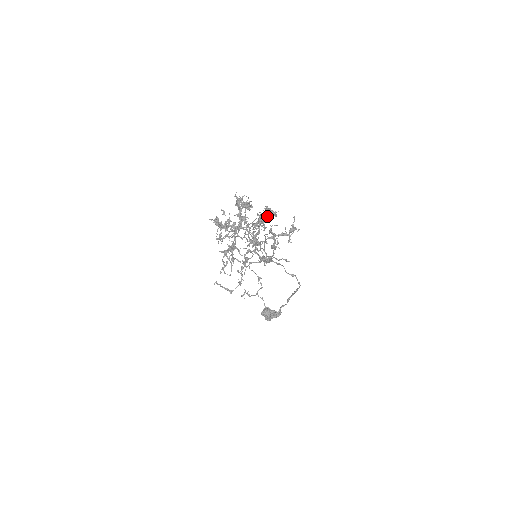
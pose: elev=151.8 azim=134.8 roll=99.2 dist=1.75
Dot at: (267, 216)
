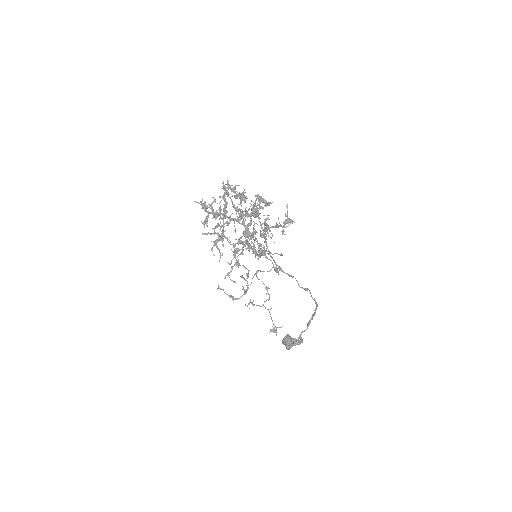
Dot at: (260, 206)
